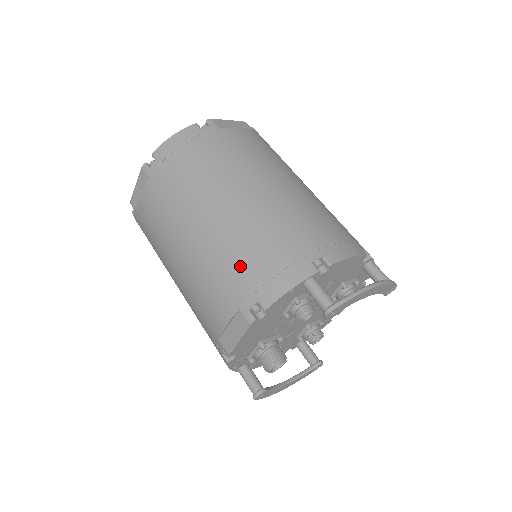
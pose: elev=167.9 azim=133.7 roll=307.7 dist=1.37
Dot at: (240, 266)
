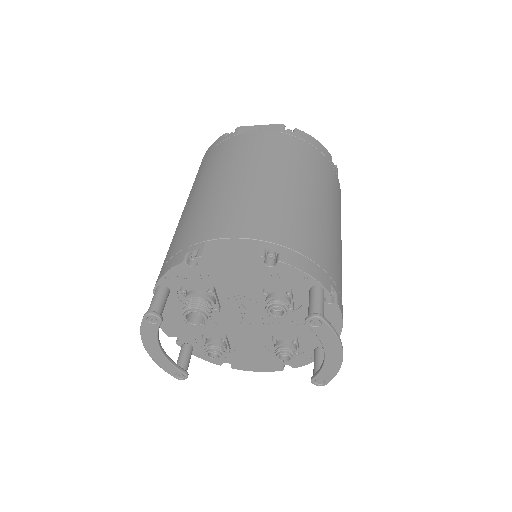
Dot at: (290, 226)
